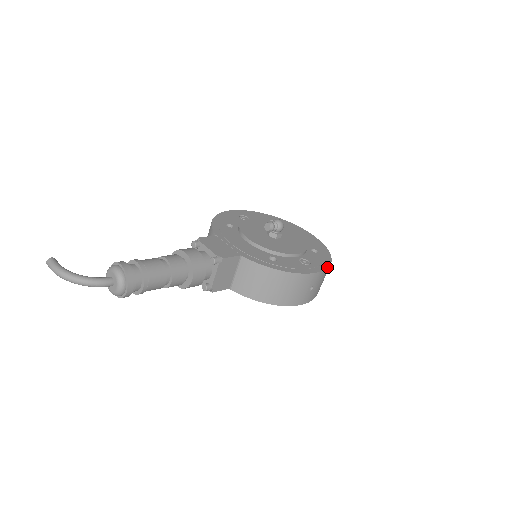
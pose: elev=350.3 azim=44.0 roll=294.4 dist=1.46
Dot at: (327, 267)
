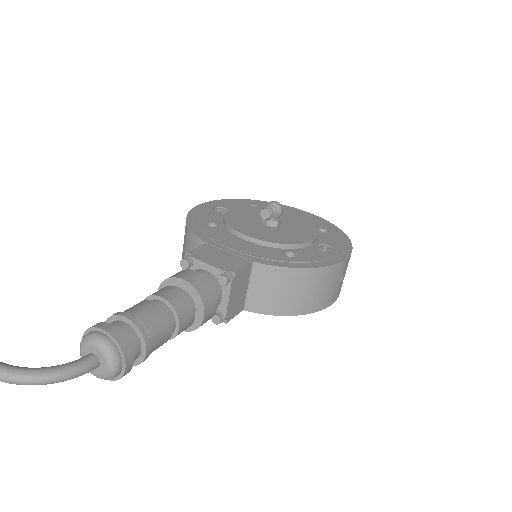
Dot at: (351, 247)
